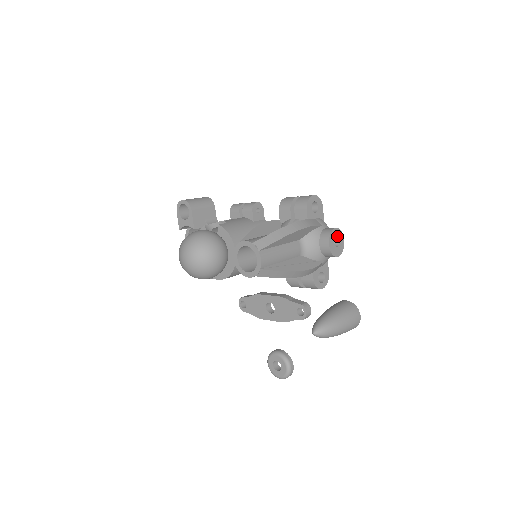
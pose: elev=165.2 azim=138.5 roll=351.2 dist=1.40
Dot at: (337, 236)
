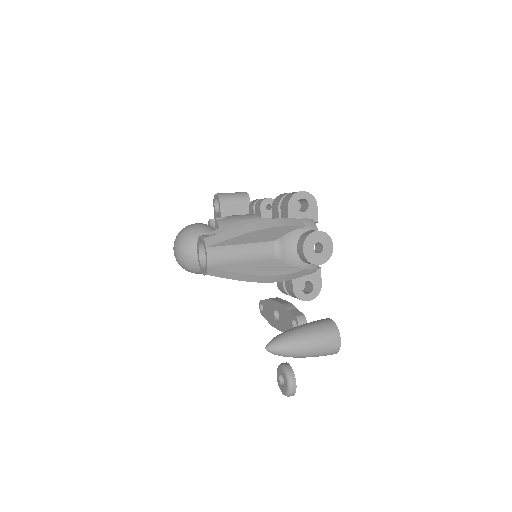
Dot at: (320, 240)
